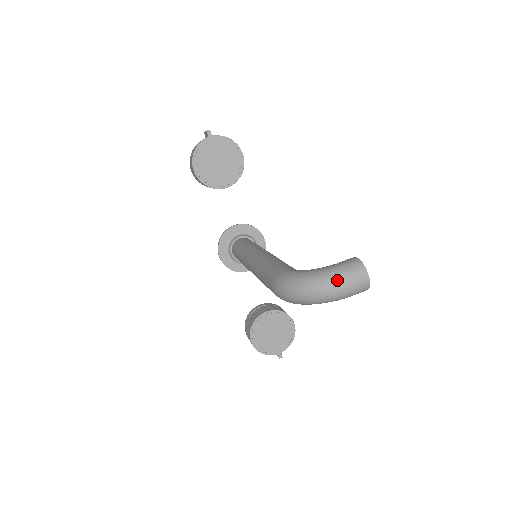
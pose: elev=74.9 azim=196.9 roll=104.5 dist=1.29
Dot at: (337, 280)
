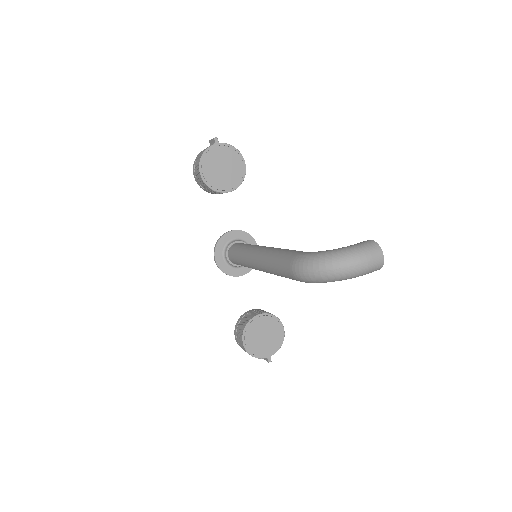
Dot at: (357, 257)
